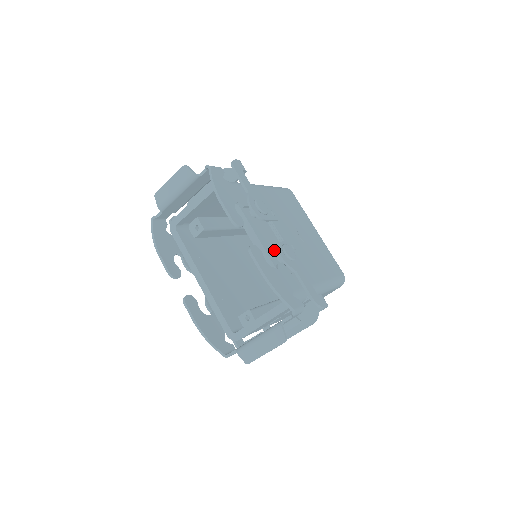
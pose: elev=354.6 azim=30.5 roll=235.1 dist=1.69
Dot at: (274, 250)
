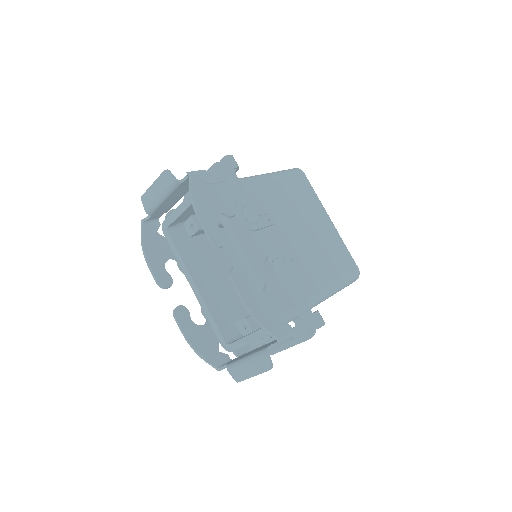
Dot at: occluded
